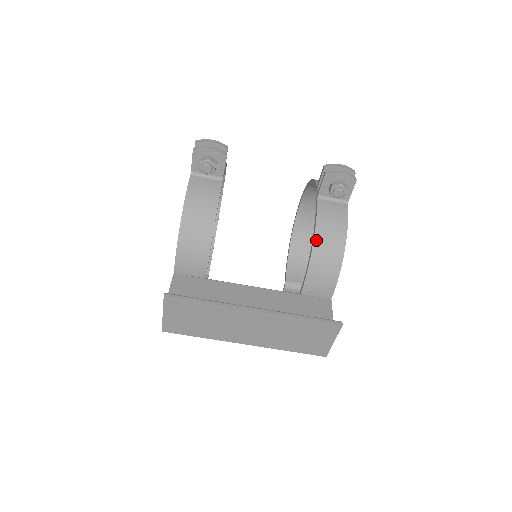
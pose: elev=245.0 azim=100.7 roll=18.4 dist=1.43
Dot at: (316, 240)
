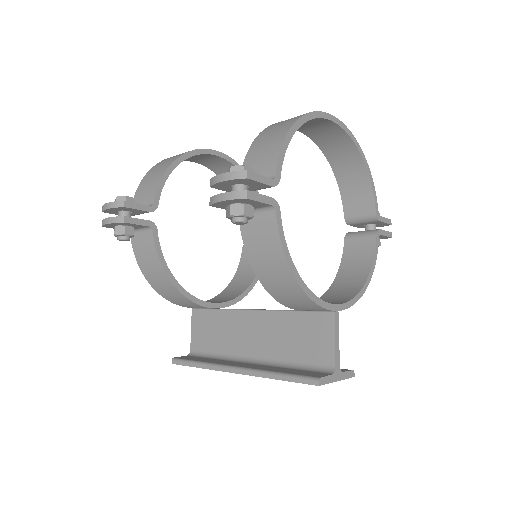
Dot at: (259, 277)
